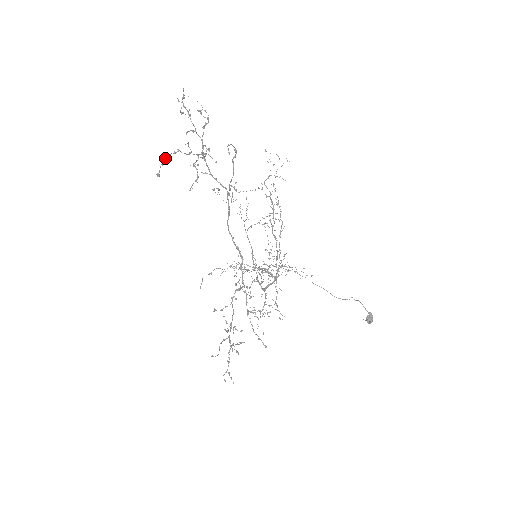
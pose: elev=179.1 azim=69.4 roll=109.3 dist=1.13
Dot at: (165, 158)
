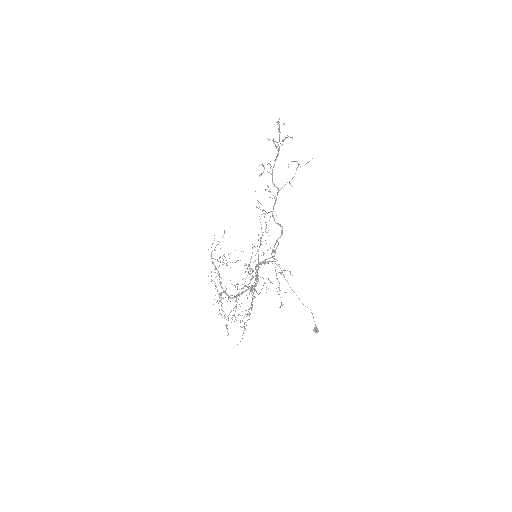
Dot at: occluded
